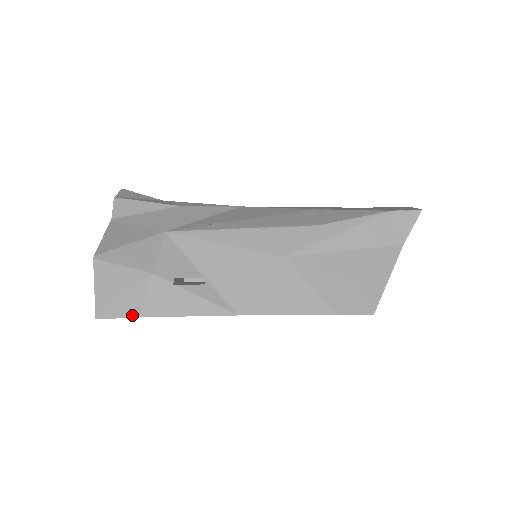
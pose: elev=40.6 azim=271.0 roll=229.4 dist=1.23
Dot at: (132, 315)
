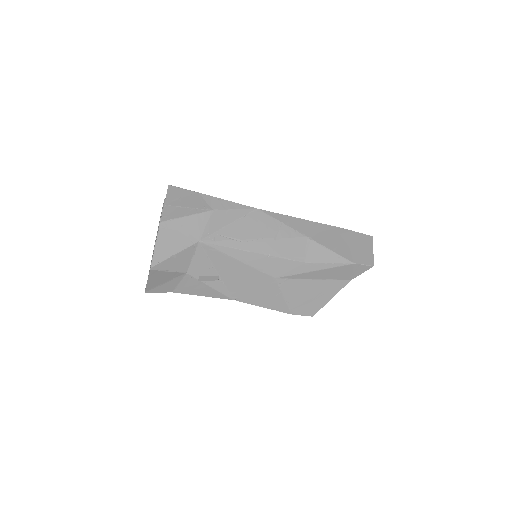
Dot at: (168, 291)
